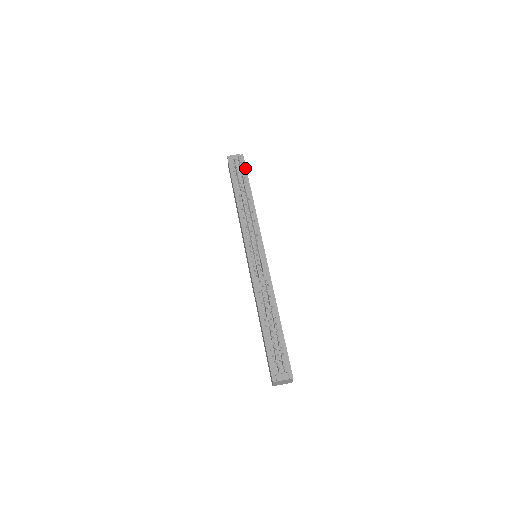
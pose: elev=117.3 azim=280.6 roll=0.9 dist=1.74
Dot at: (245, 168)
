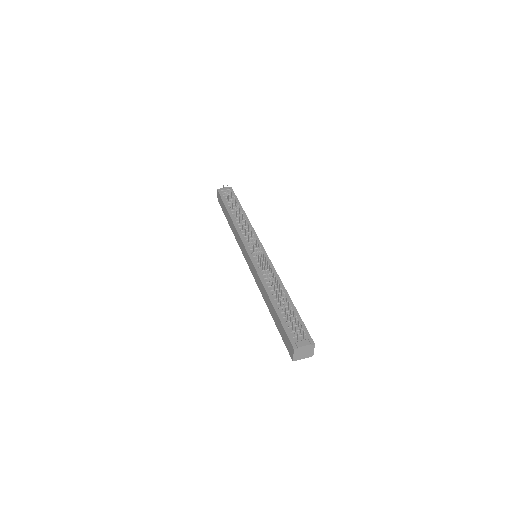
Dot at: (235, 195)
